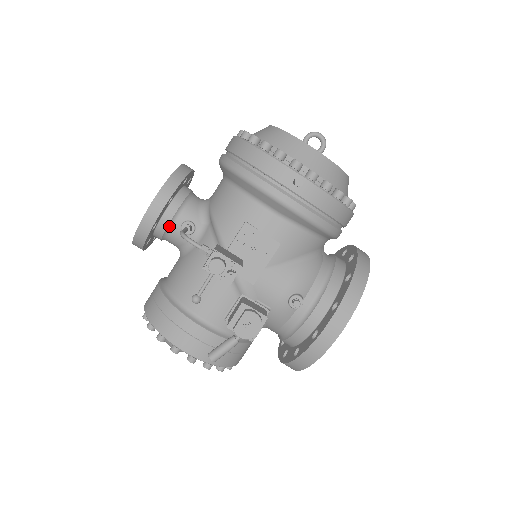
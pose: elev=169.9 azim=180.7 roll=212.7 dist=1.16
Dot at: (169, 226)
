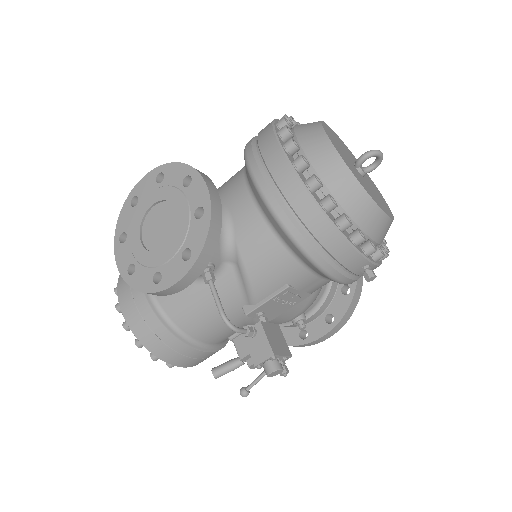
Dot at: occluded
